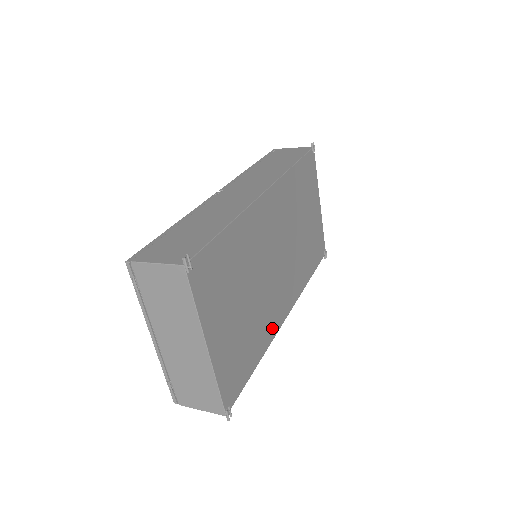
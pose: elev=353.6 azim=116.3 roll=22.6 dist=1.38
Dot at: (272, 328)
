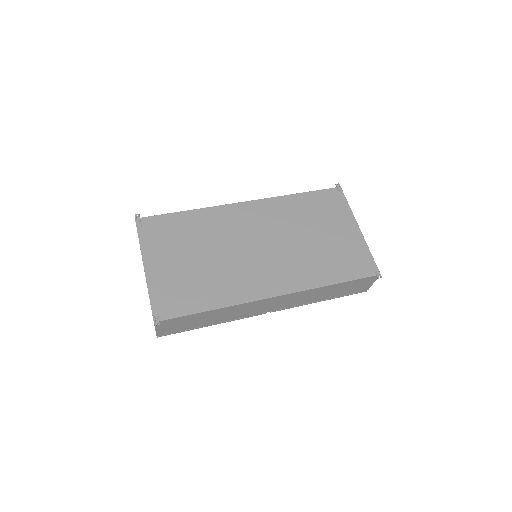
Dot at: (241, 294)
